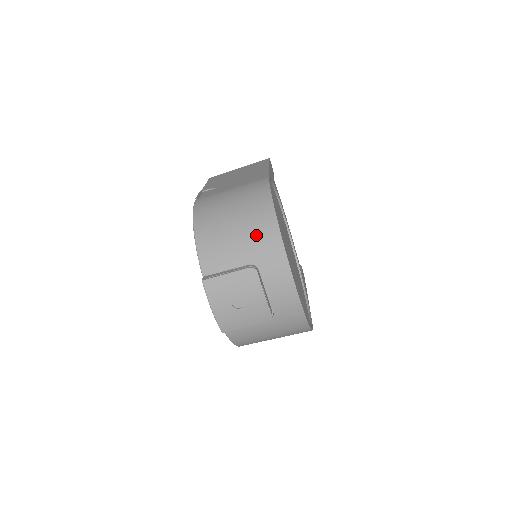
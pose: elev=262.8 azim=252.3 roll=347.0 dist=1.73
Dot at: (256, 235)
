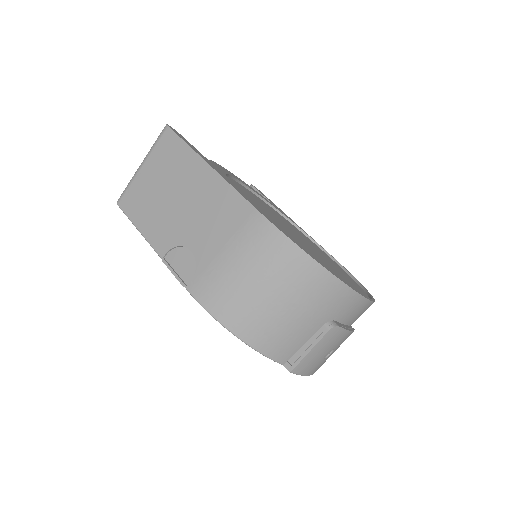
Dot at: (315, 299)
